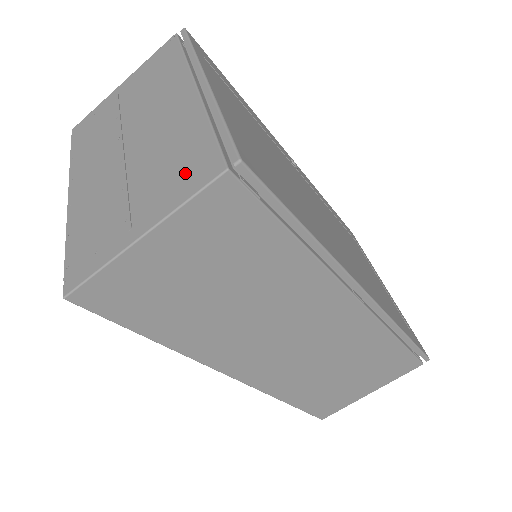
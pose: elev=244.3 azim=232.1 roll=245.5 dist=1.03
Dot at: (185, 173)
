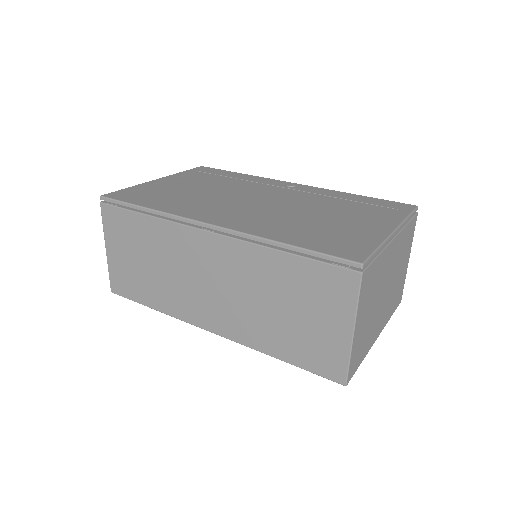
Dot at: occluded
